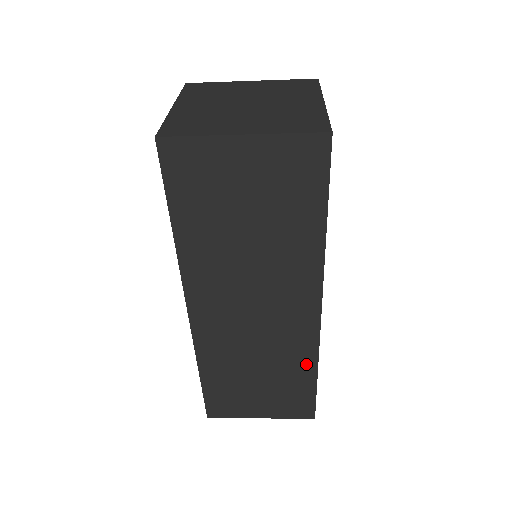
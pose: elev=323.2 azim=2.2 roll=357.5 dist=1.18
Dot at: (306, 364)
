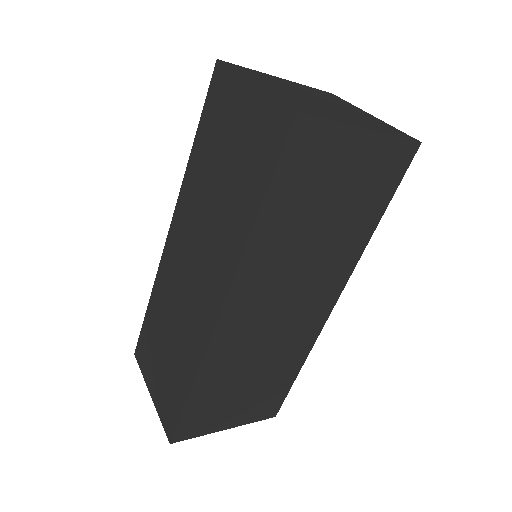
Dot at: (191, 367)
